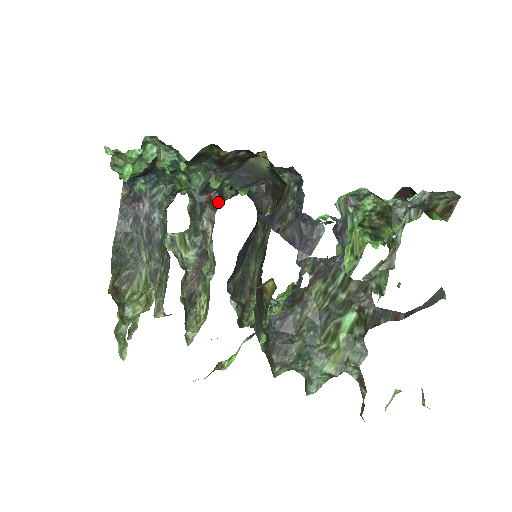
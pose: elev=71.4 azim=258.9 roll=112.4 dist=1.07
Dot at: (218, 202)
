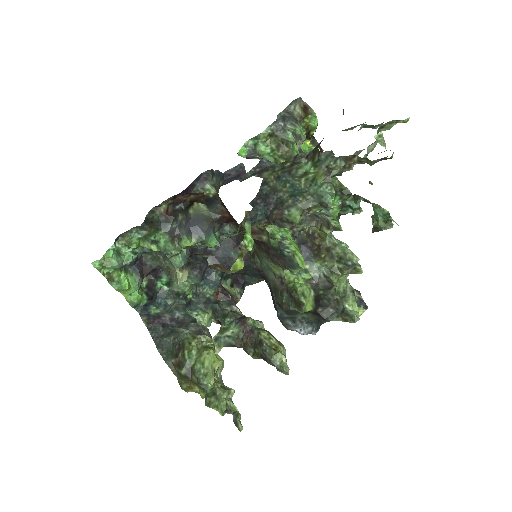
Dot at: (226, 293)
